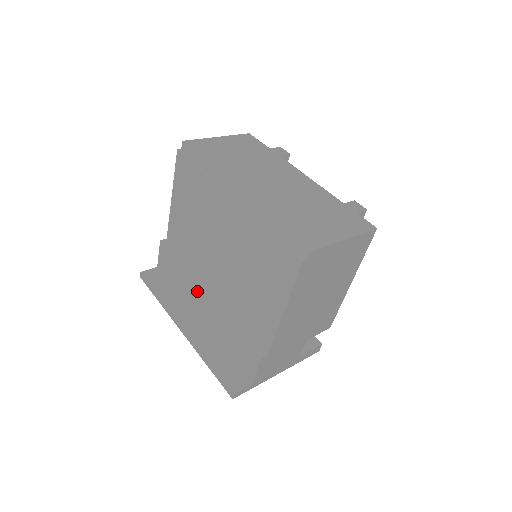
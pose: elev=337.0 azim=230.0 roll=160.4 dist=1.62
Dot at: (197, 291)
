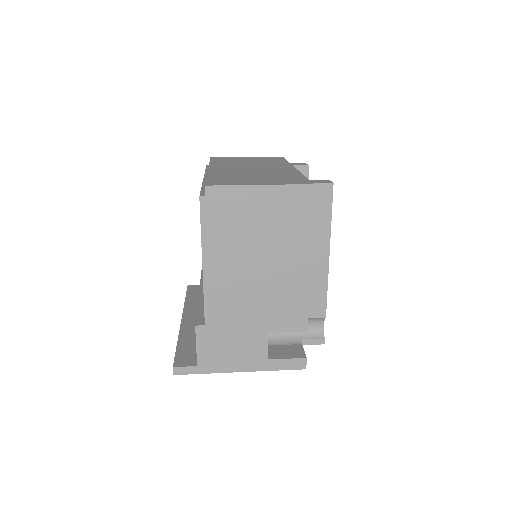
Dot at: occluded
